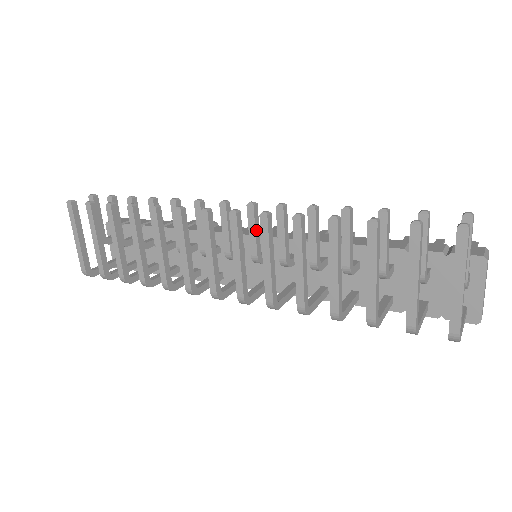
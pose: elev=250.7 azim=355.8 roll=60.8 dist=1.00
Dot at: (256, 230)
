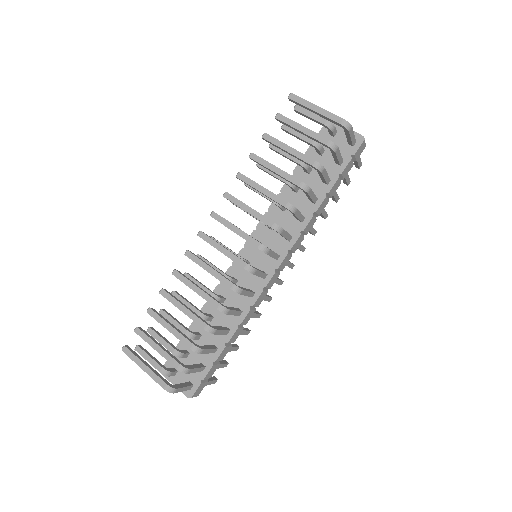
Dot at: occluded
